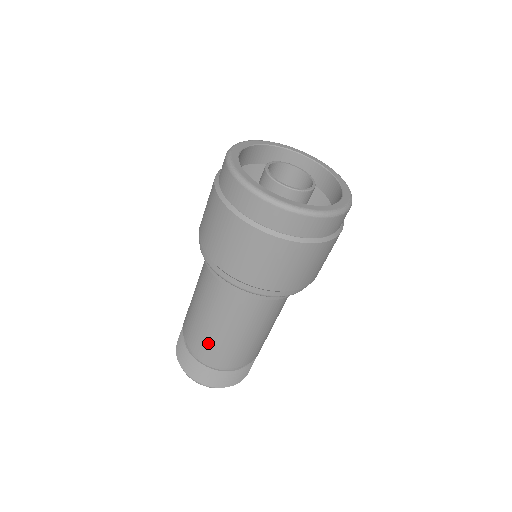
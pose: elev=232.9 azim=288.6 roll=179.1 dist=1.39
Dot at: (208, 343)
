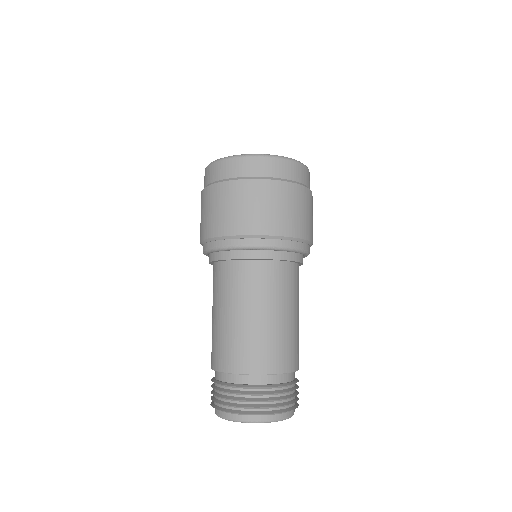
Dot at: (234, 345)
